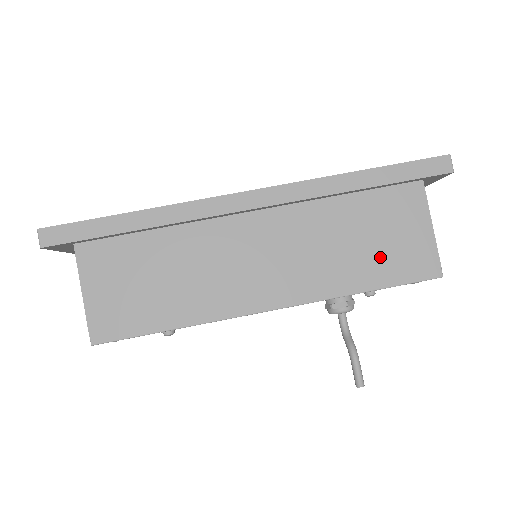
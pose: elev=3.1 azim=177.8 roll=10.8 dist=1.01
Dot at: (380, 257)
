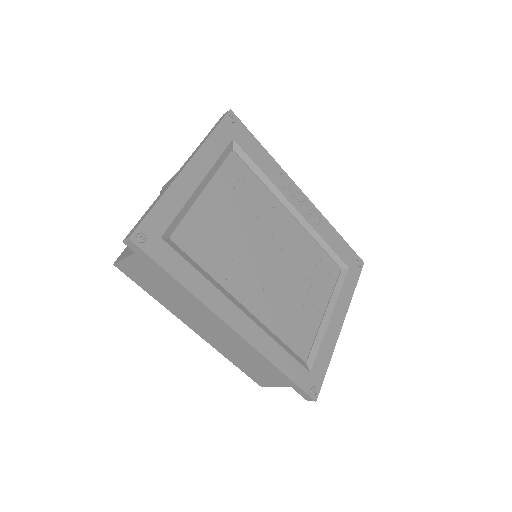
Dot at: (251, 369)
